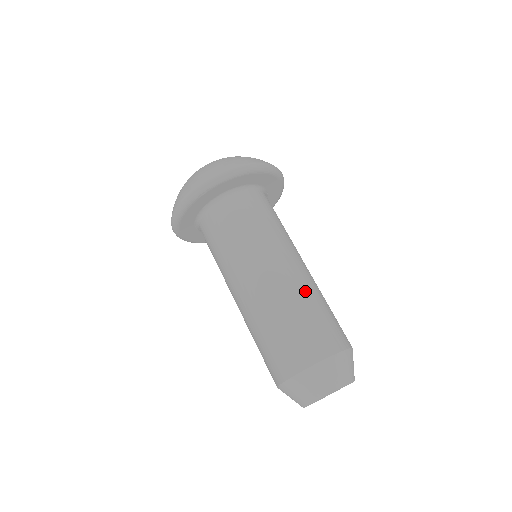
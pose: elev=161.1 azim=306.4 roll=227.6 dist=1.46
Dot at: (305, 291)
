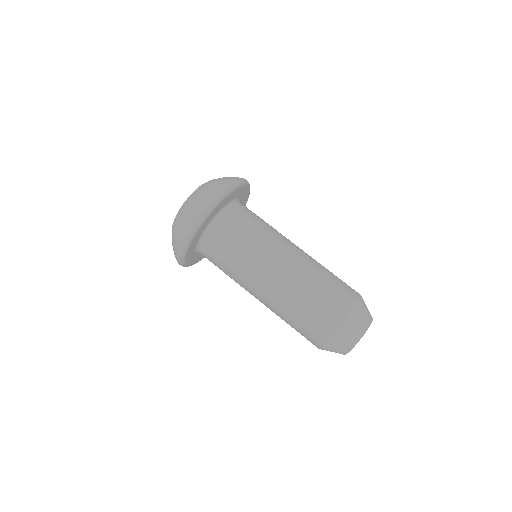
Dot at: occluded
